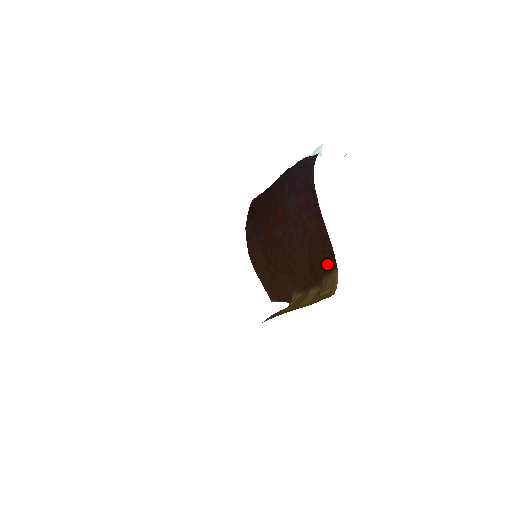
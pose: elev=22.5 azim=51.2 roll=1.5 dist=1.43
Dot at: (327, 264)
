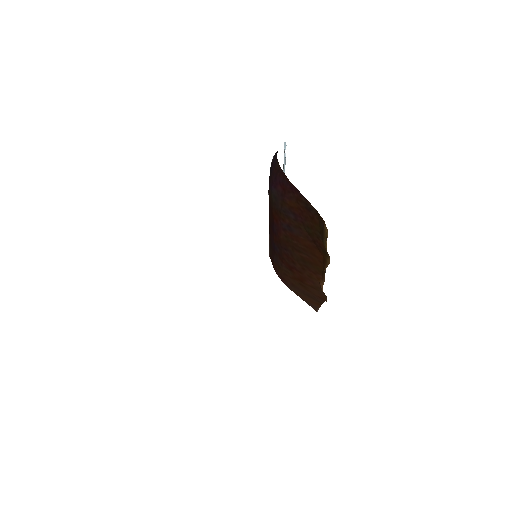
Dot at: (319, 227)
